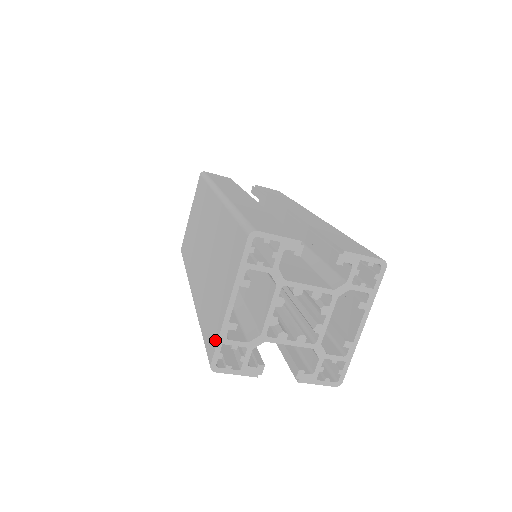
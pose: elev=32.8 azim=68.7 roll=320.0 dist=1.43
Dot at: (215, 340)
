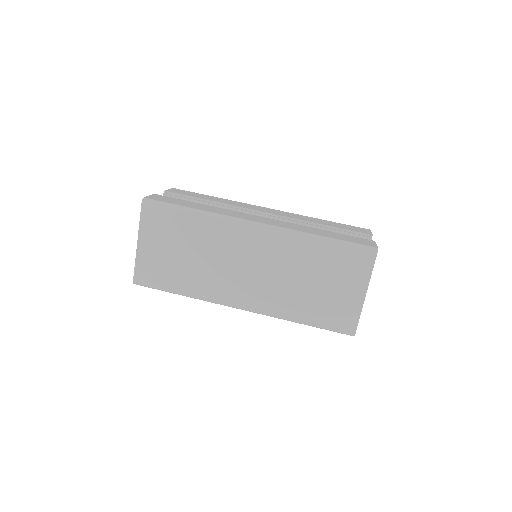
Dot at: (354, 319)
